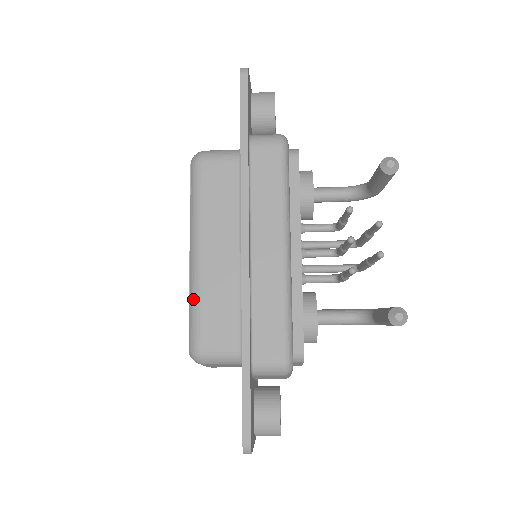
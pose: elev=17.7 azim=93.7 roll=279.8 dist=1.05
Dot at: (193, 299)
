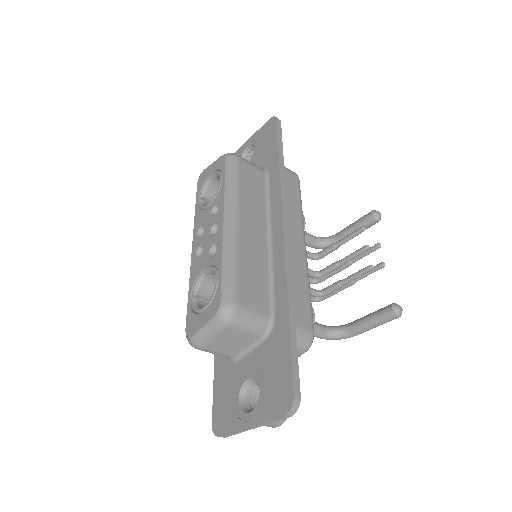
Dot at: (230, 258)
